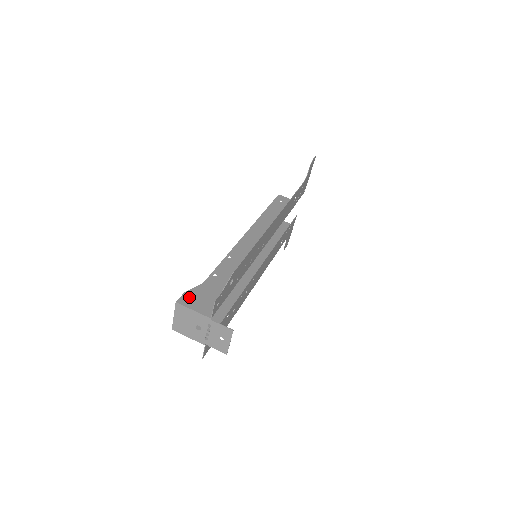
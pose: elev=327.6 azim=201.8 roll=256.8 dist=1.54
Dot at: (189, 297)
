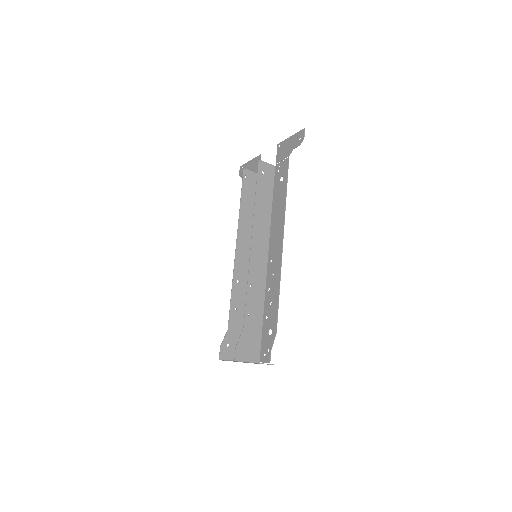
Dot at: (240, 351)
